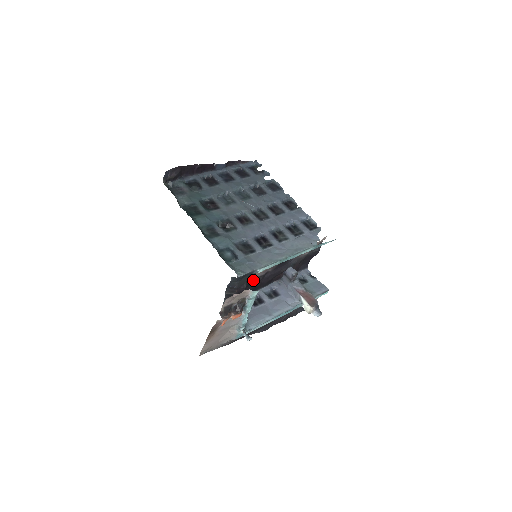
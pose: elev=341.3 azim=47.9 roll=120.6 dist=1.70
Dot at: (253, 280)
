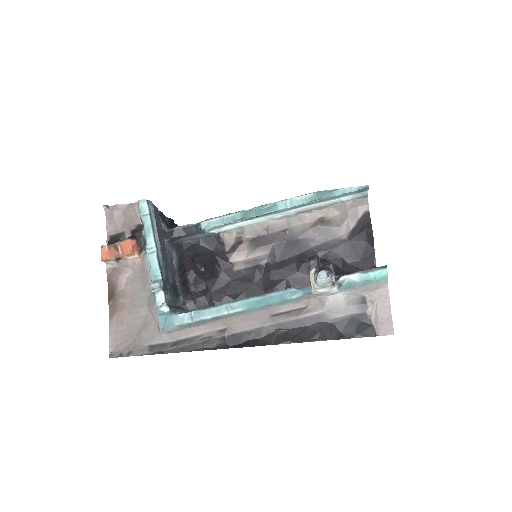
Dot at: (236, 275)
